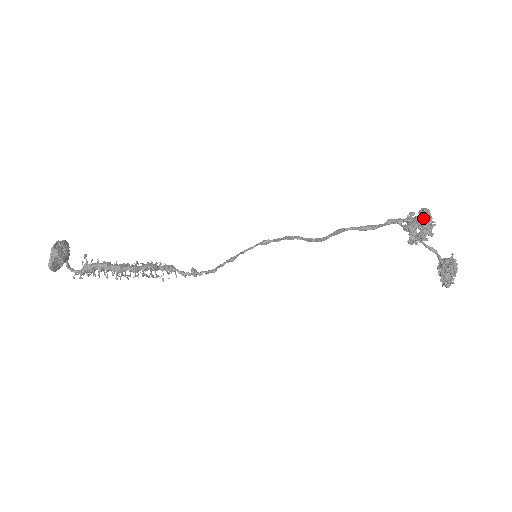
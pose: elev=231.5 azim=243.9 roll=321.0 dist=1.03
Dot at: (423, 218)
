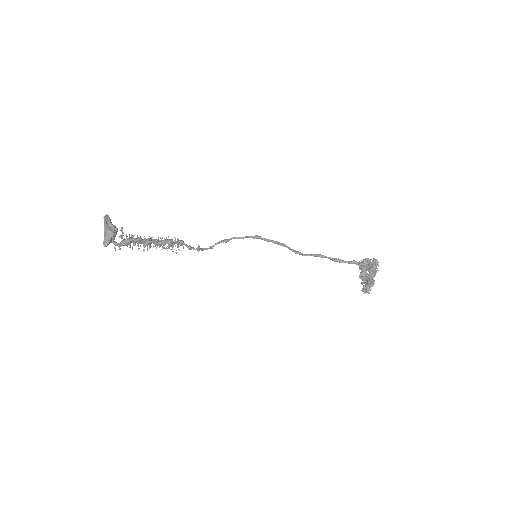
Dot at: (374, 267)
